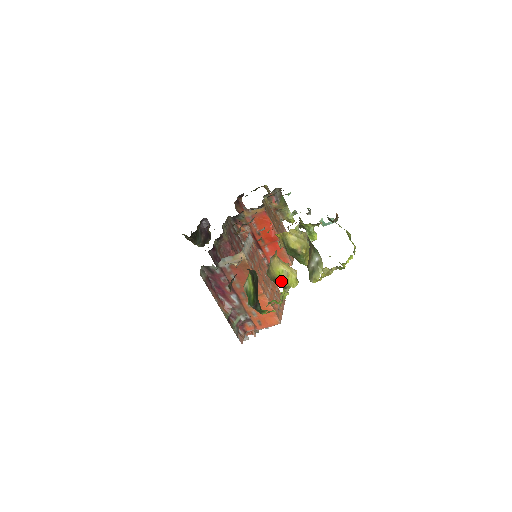
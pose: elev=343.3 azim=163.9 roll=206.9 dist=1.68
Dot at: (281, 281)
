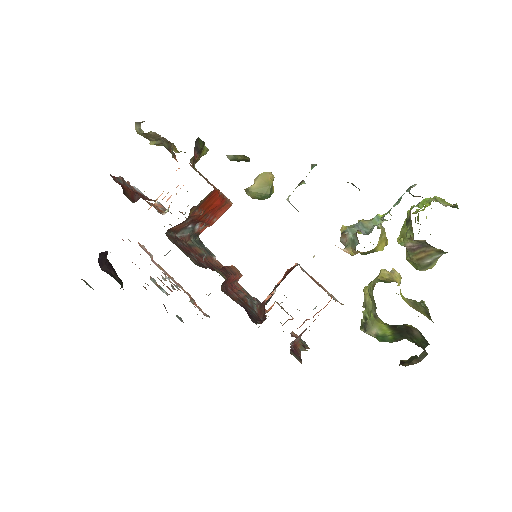
Dot at: (407, 299)
